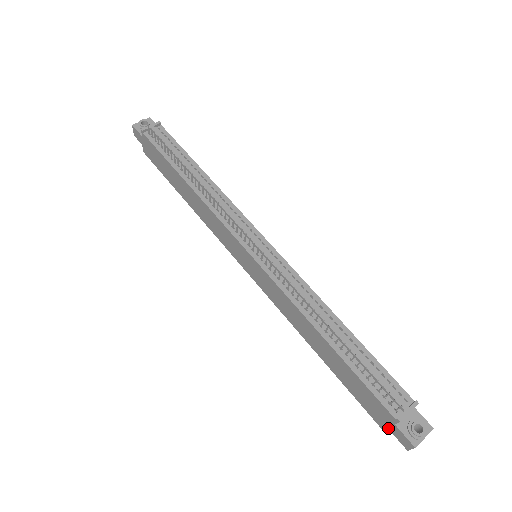
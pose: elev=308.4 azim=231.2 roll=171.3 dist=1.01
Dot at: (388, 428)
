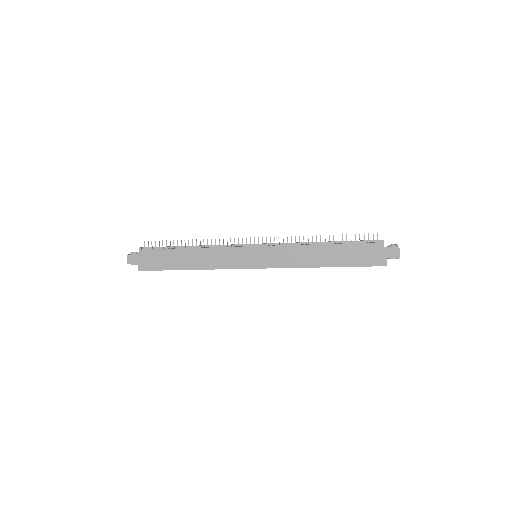
Dot at: (384, 258)
